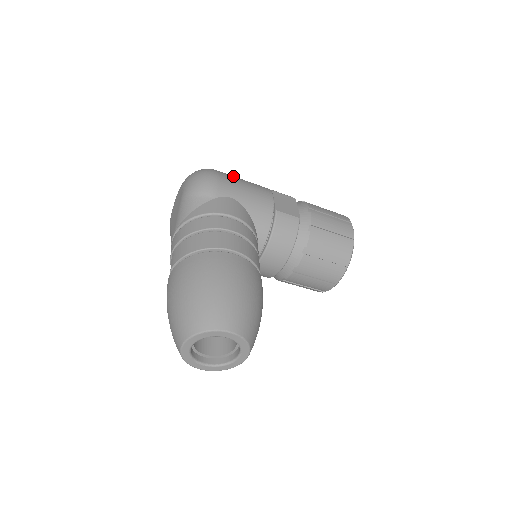
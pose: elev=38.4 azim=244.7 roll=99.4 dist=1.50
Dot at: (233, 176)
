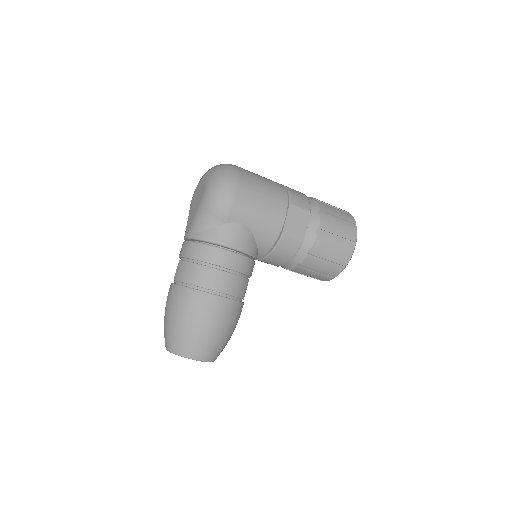
Dot at: (254, 189)
